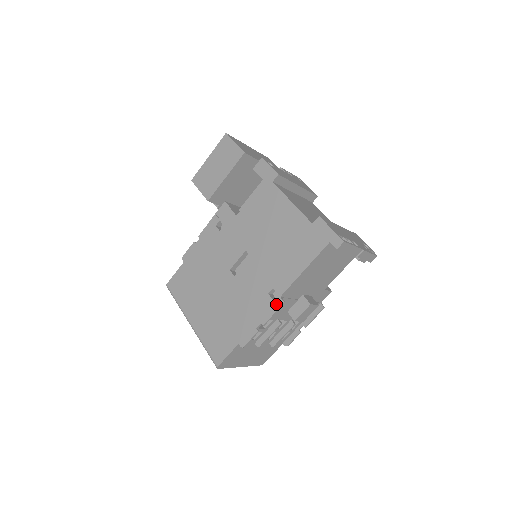
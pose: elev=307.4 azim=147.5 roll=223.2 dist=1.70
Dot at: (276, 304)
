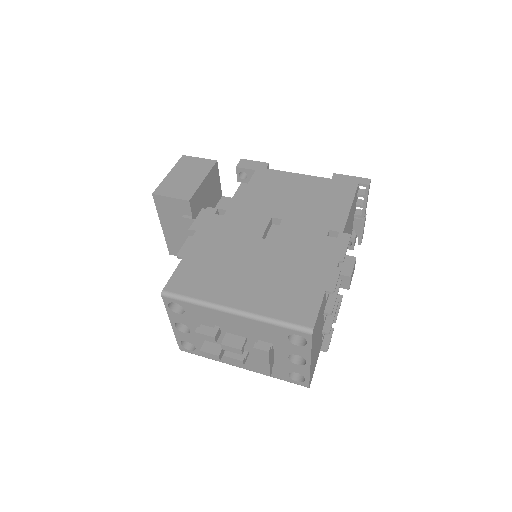
Dot at: (343, 239)
